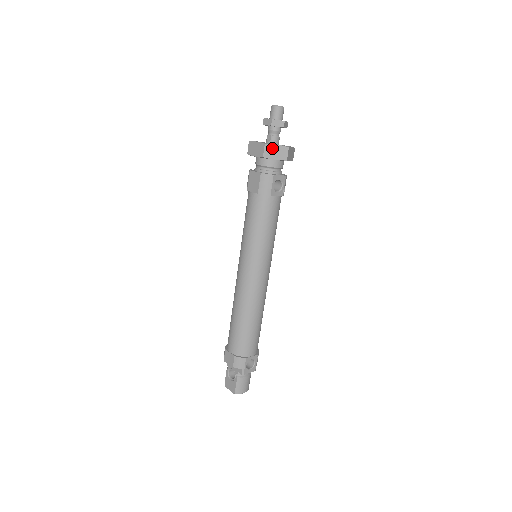
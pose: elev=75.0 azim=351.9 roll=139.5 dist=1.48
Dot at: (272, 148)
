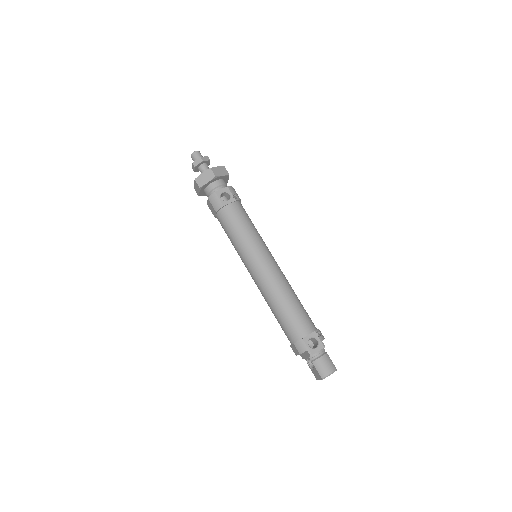
Dot at: (201, 178)
